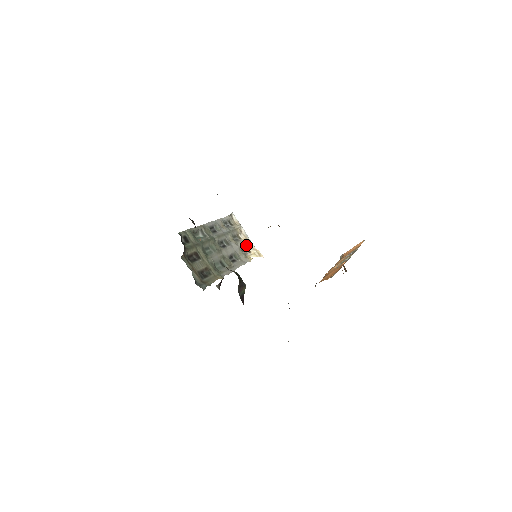
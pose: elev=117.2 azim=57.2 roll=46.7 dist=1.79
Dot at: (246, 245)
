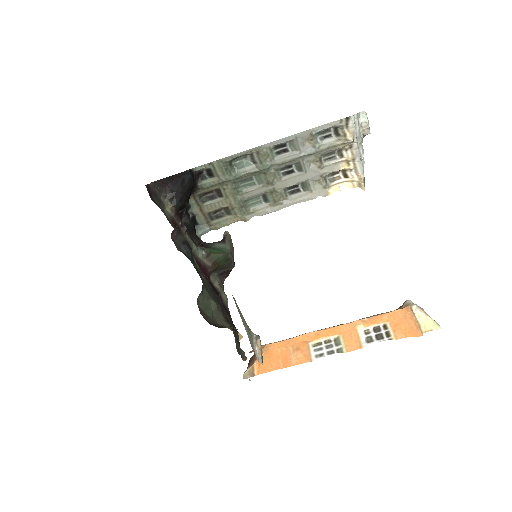
Dot at: (345, 167)
